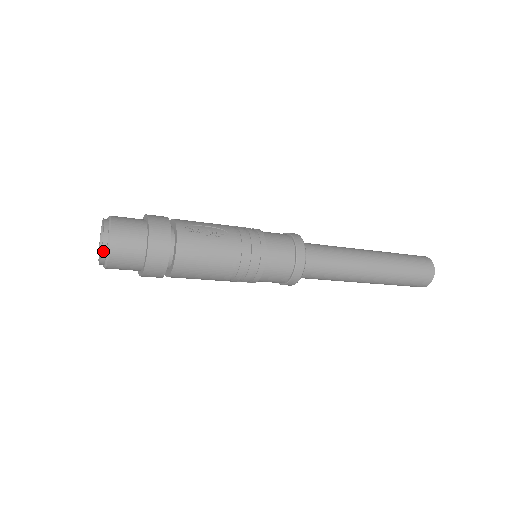
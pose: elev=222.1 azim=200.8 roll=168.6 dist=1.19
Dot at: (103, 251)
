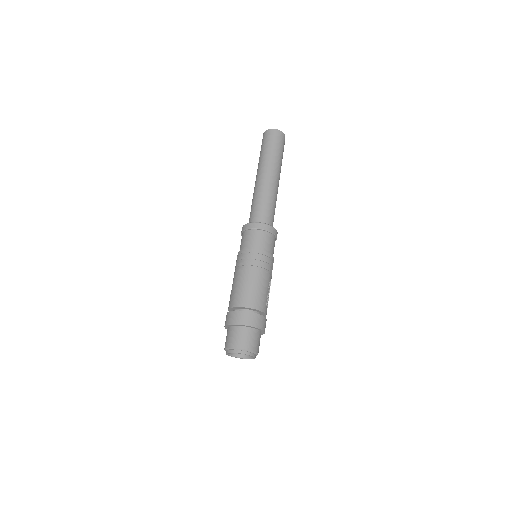
Dot at: occluded
